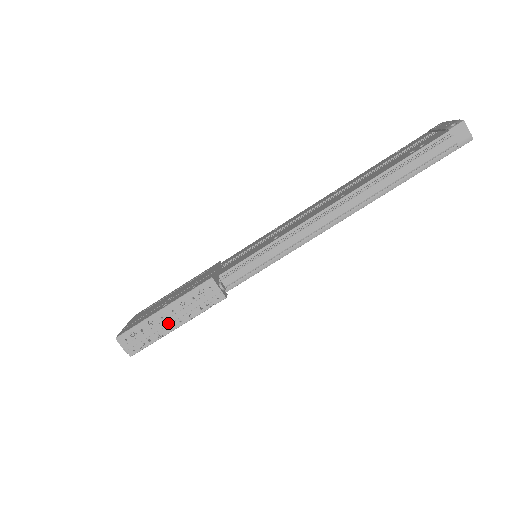
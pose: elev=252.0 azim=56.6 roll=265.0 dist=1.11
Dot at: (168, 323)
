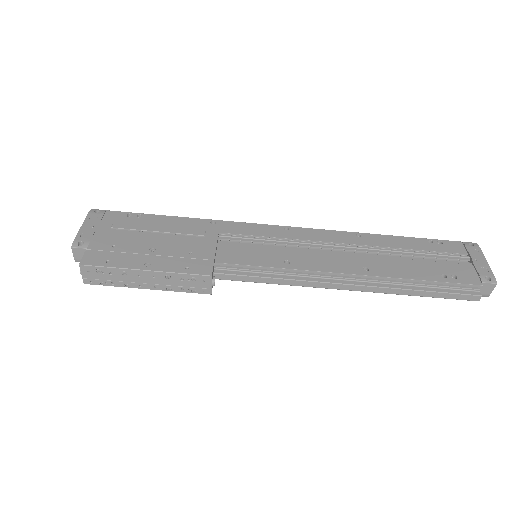
Dot at: (142, 282)
